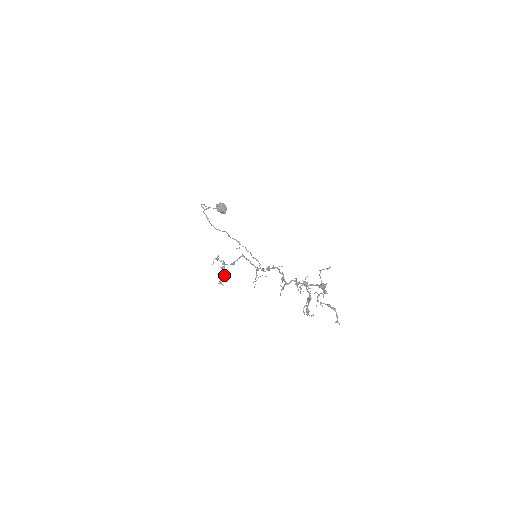
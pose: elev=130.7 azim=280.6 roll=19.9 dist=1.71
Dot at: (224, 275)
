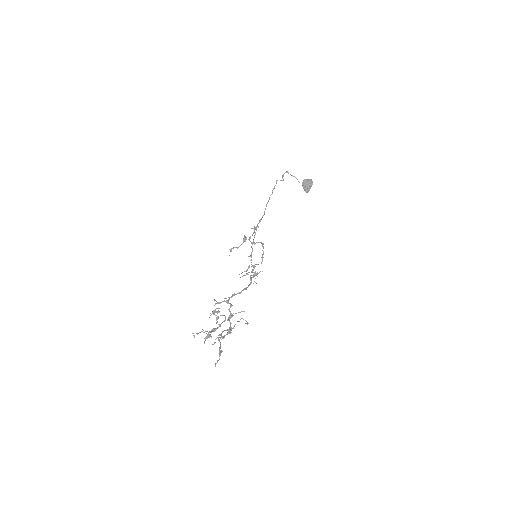
Dot at: (239, 246)
